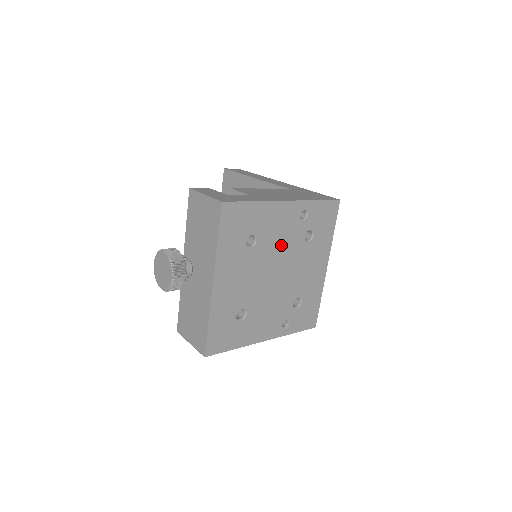
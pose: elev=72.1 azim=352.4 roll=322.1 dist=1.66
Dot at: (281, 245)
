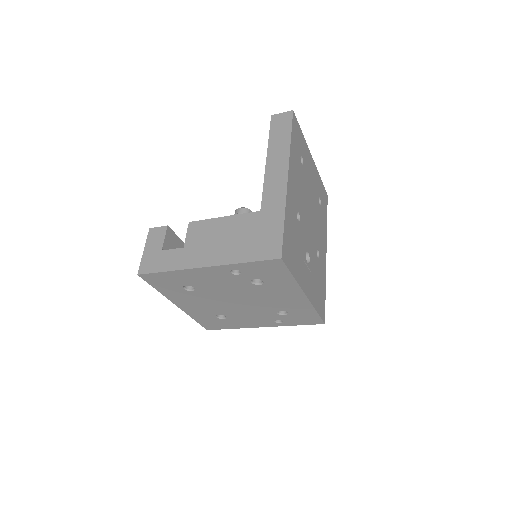
Dot at: (226, 288)
